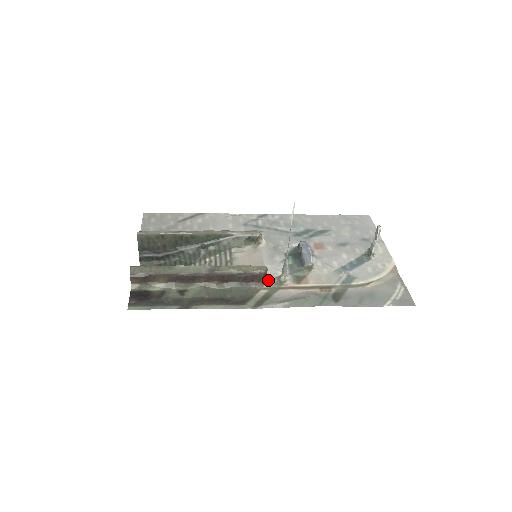
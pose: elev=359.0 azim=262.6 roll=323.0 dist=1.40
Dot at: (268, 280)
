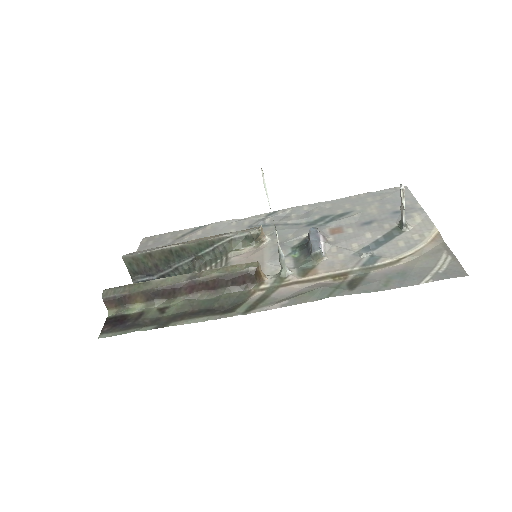
Dot at: (265, 279)
